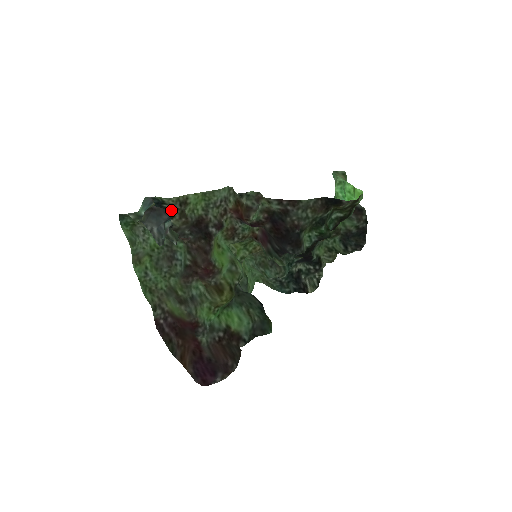
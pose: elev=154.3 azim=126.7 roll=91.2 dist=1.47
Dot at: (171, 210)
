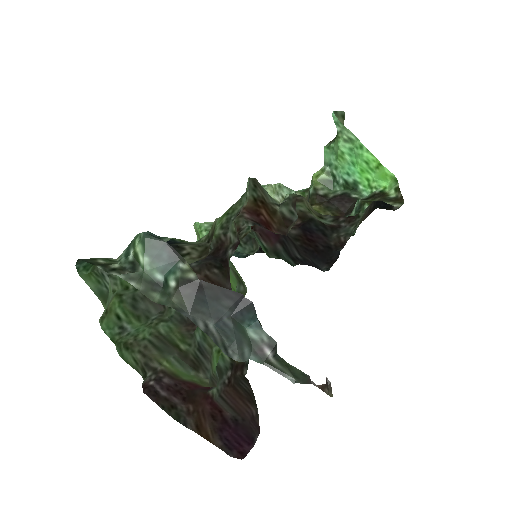
Dot at: (186, 247)
